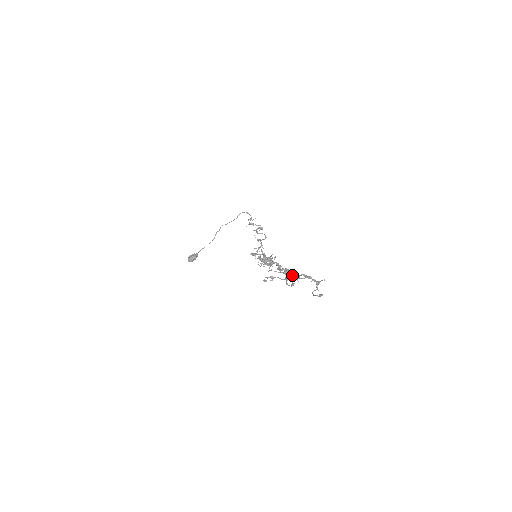
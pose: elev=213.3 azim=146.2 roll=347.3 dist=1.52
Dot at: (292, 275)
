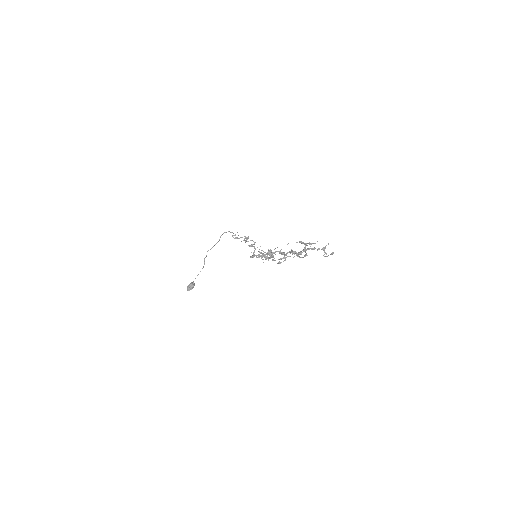
Dot at: (300, 251)
